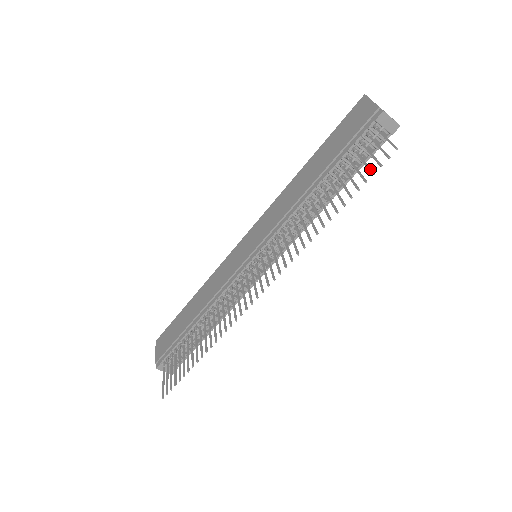
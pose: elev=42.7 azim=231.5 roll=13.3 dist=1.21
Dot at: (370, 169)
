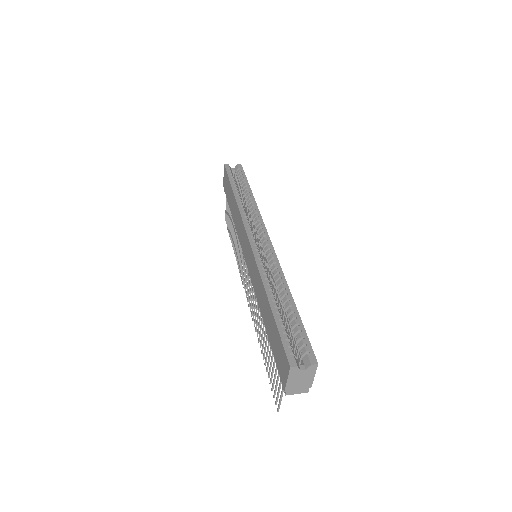
Dot at: (272, 387)
